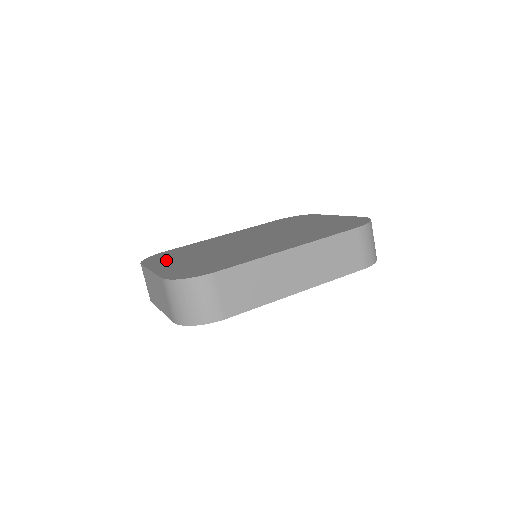
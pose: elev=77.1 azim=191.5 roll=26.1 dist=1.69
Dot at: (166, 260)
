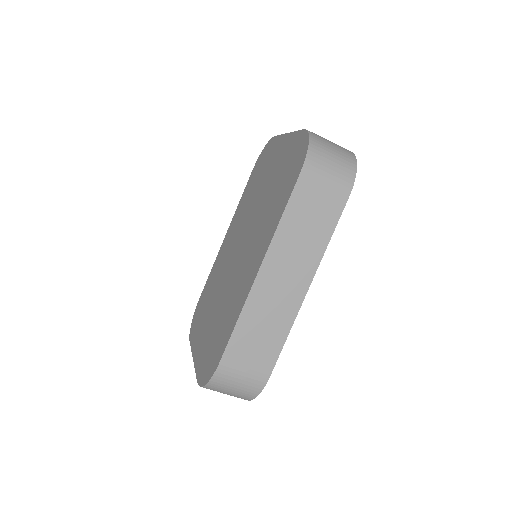
Dot at: (199, 327)
